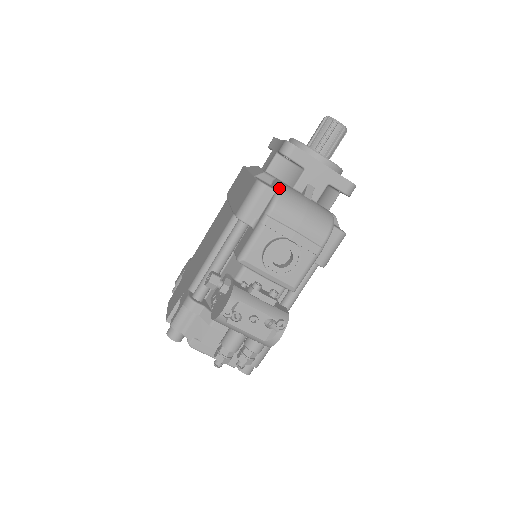
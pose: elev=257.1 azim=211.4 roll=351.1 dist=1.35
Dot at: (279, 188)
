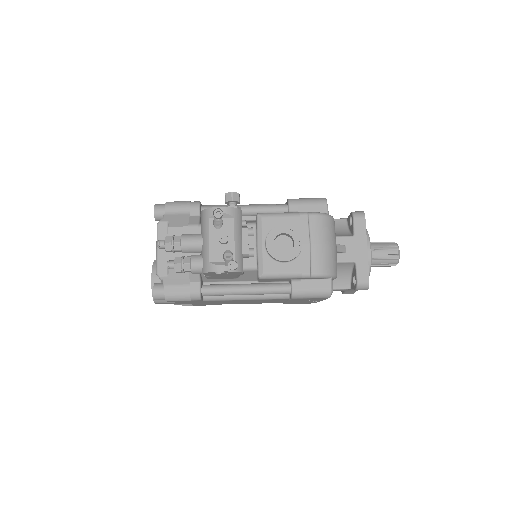
Dot at: occluded
